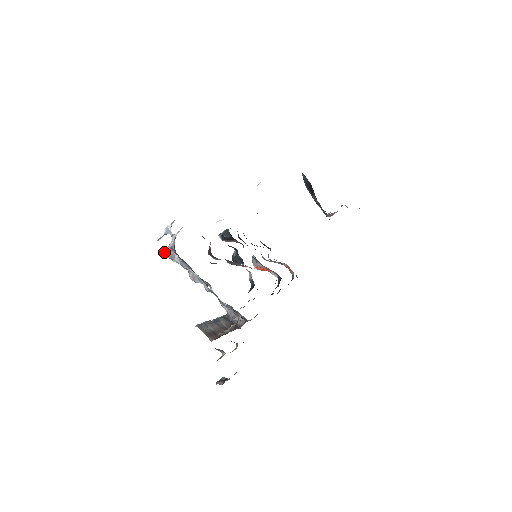
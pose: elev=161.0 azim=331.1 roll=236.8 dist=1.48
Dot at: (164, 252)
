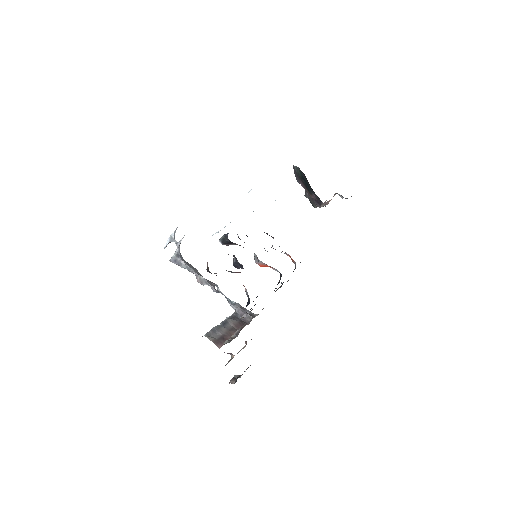
Dot at: (171, 259)
